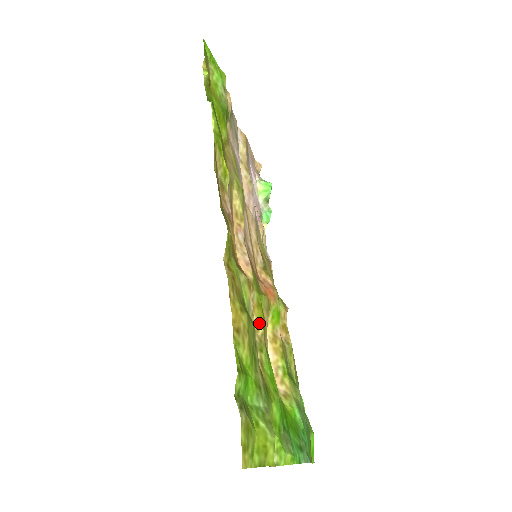
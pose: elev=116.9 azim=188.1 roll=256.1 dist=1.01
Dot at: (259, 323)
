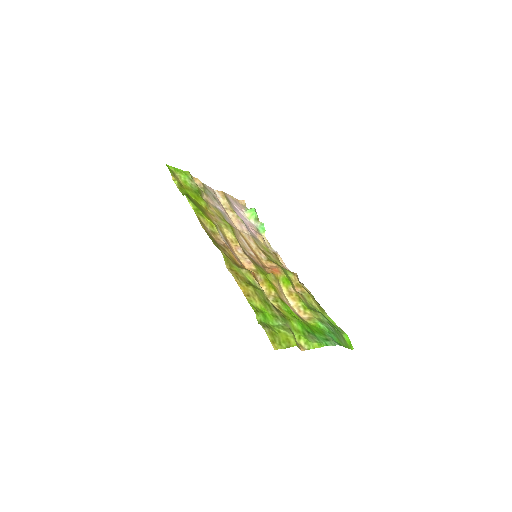
Dot at: (270, 289)
